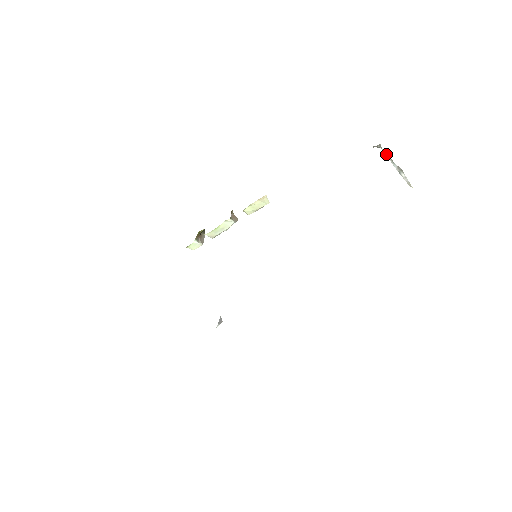
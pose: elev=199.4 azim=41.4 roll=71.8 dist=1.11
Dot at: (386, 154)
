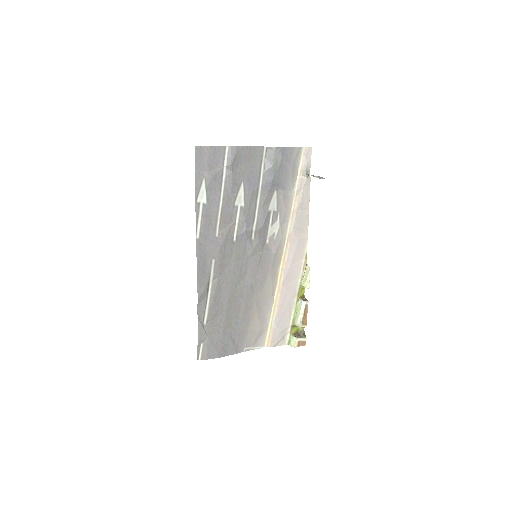
Dot at: (311, 175)
